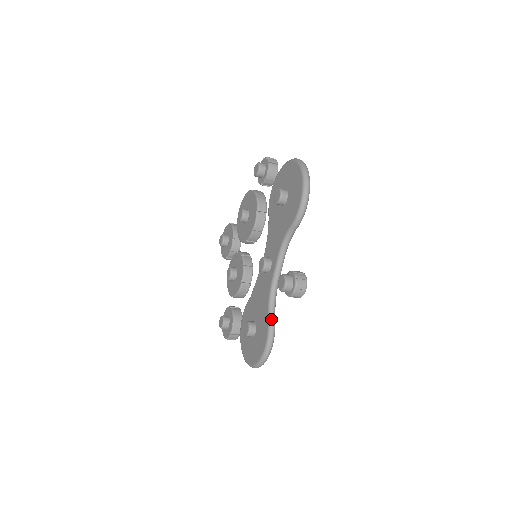
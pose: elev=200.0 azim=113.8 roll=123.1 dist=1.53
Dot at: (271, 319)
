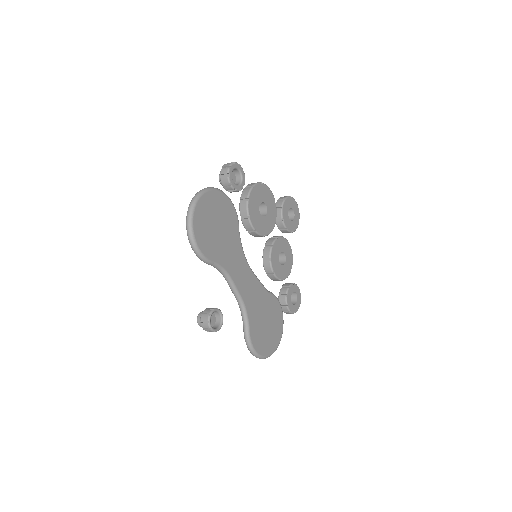
Dot at: (244, 329)
